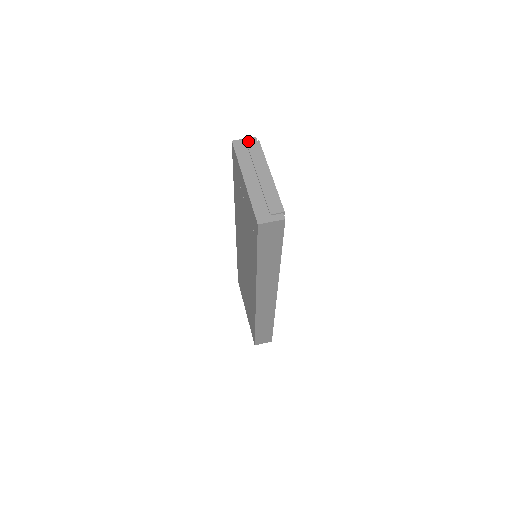
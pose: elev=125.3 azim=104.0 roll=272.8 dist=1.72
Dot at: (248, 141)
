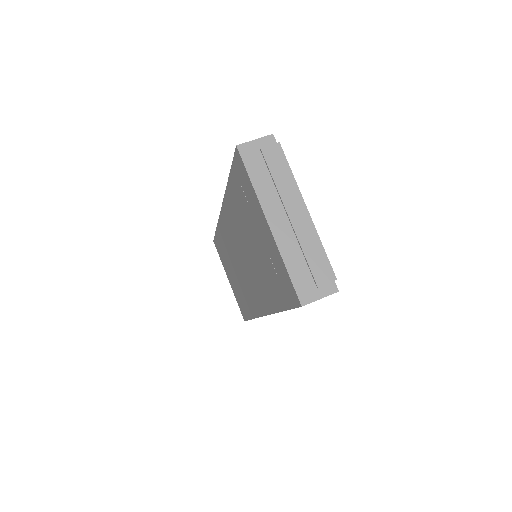
Dot at: (262, 144)
